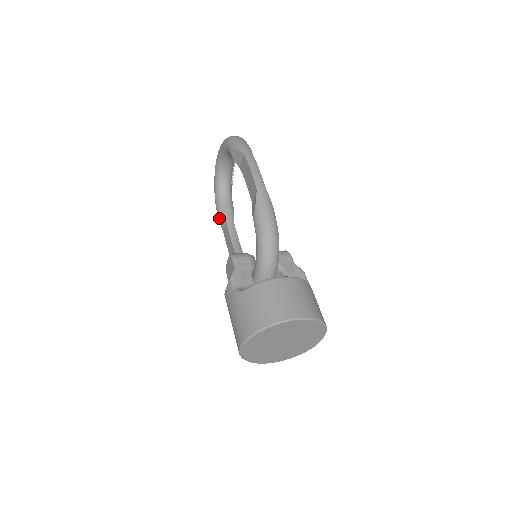
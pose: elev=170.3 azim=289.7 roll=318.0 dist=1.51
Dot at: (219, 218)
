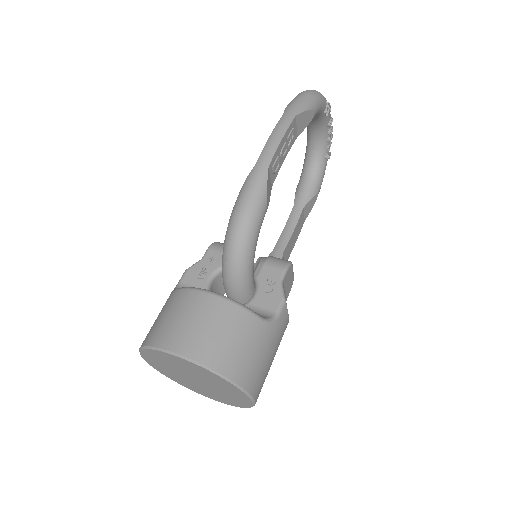
Dot at: occluded
